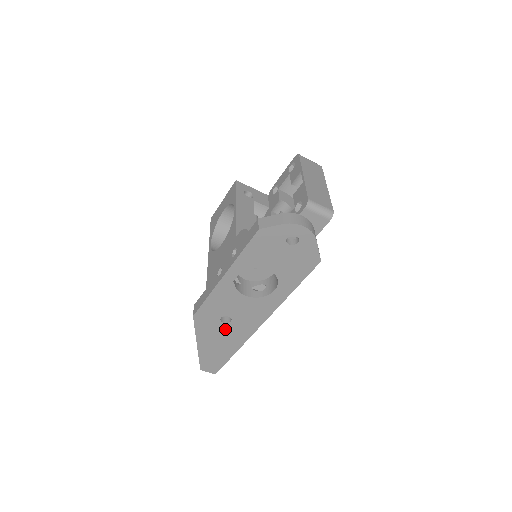
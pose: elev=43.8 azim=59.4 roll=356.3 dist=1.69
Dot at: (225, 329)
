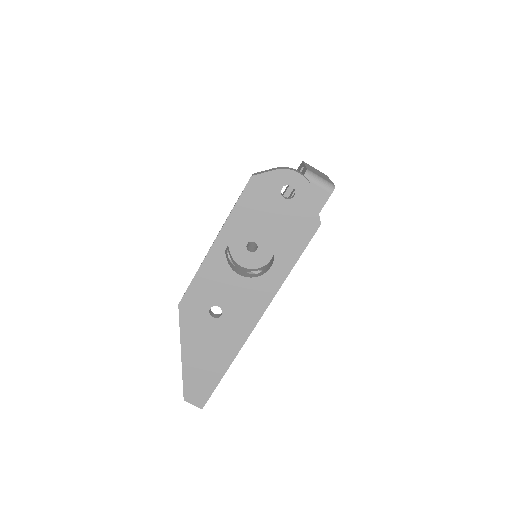
Dot at: (215, 328)
